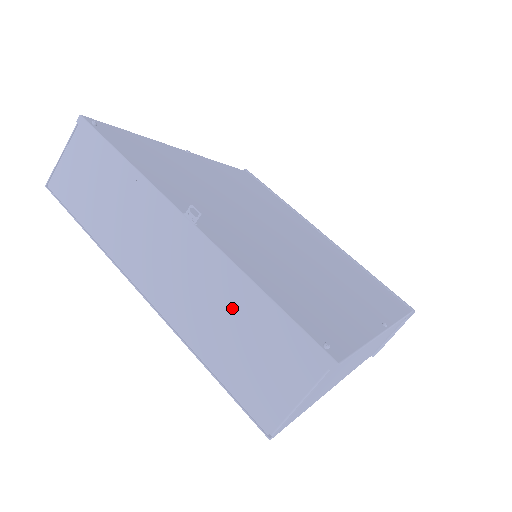
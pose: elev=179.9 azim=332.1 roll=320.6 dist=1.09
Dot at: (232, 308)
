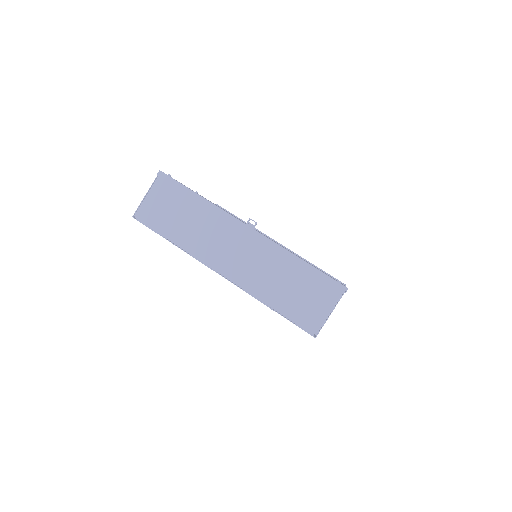
Dot at: (284, 272)
